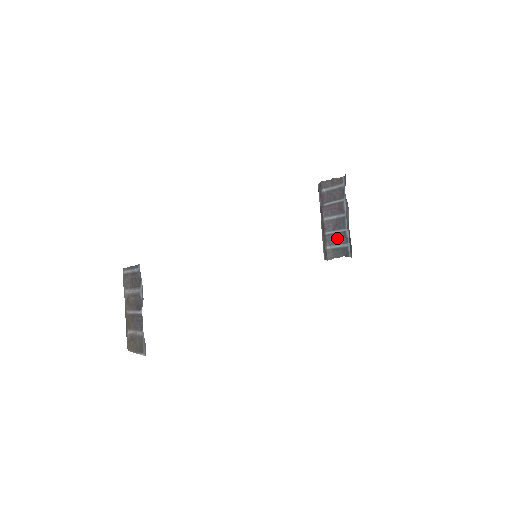
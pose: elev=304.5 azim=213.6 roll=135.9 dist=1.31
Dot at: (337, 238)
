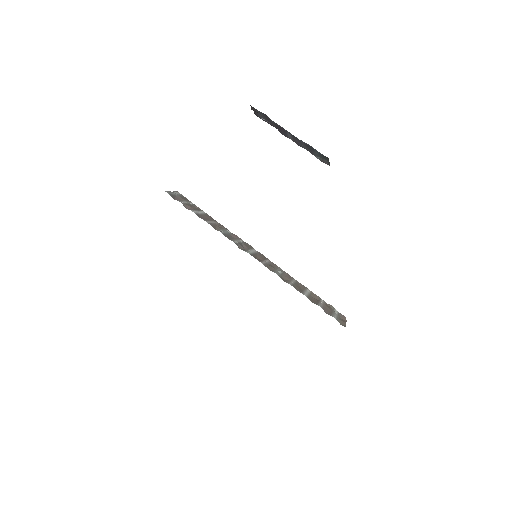
Dot at: (309, 149)
